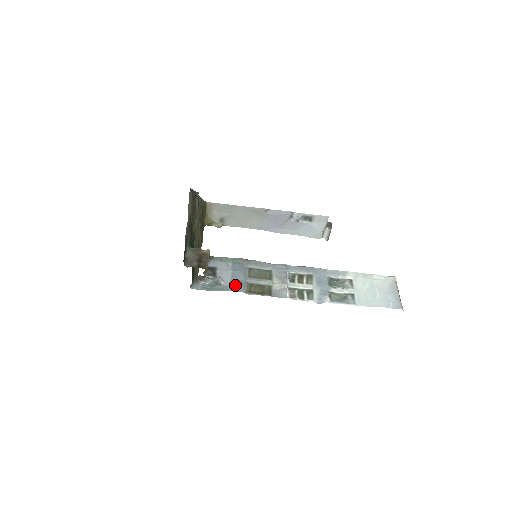
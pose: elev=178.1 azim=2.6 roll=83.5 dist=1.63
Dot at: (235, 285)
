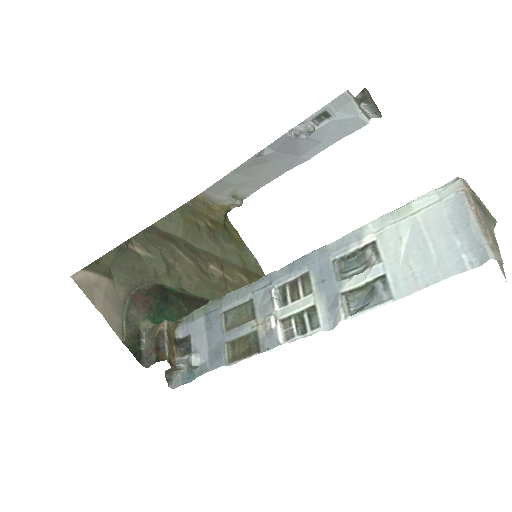
Dot at: (213, 356)
